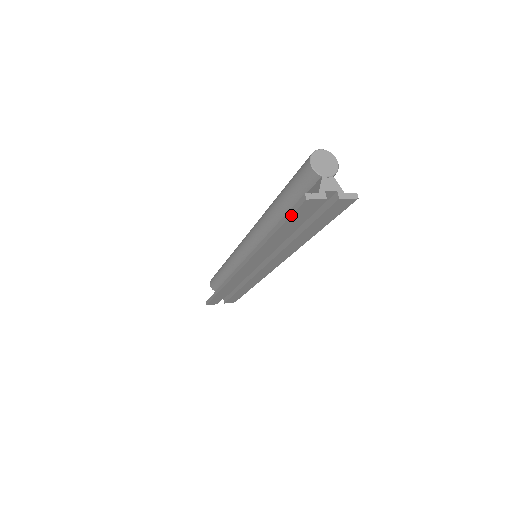
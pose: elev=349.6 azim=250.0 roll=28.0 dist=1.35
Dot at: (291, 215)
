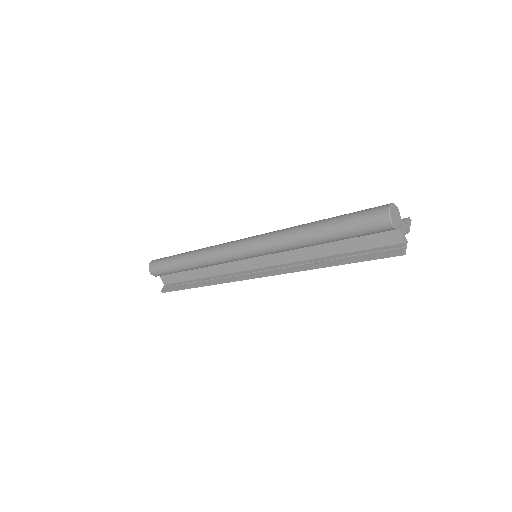
Dot at: (376, 259)
